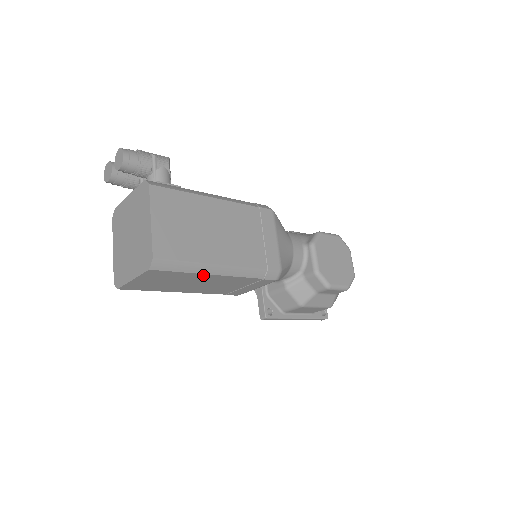
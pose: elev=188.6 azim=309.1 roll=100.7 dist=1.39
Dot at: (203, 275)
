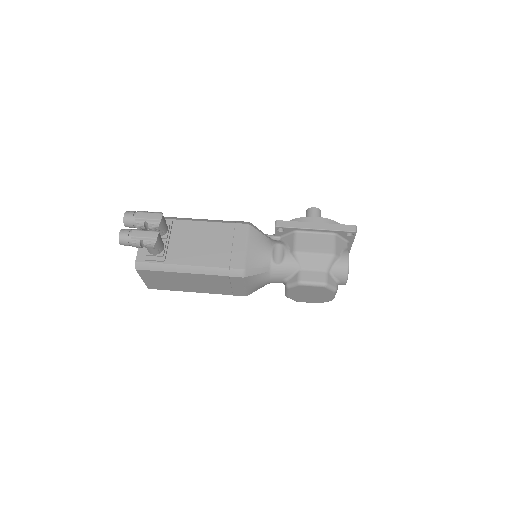
Dot at: occluded
